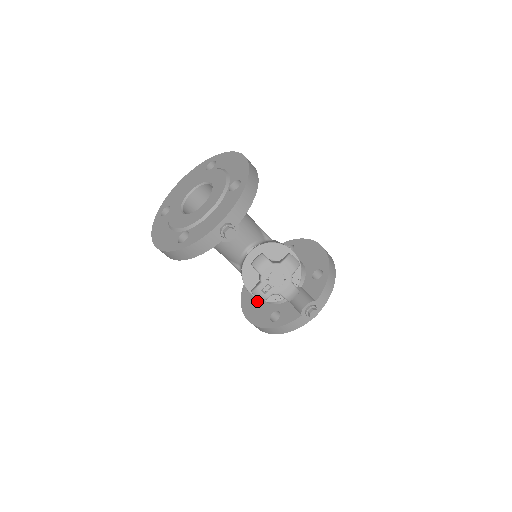
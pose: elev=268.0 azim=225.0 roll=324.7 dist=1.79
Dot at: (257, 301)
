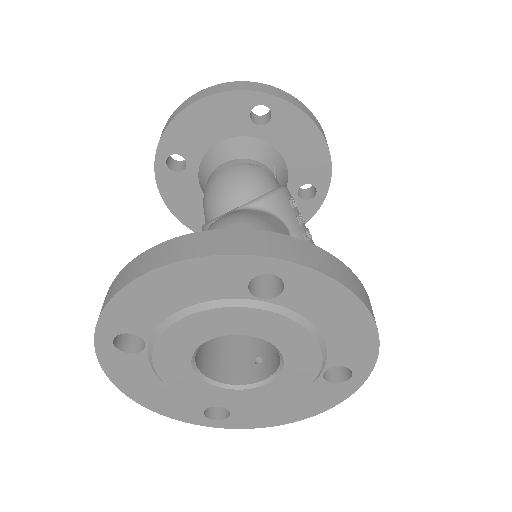
Dot at: (193, 196)
